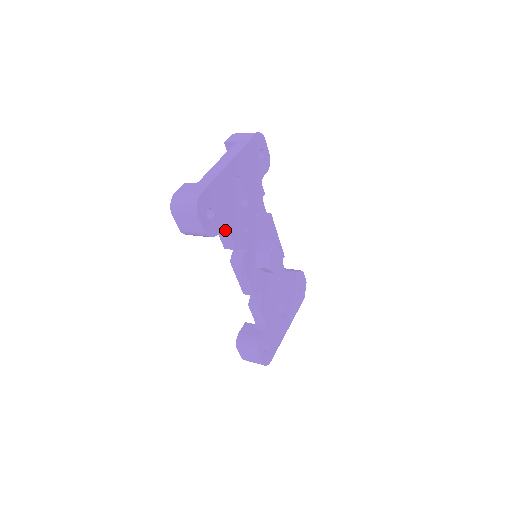
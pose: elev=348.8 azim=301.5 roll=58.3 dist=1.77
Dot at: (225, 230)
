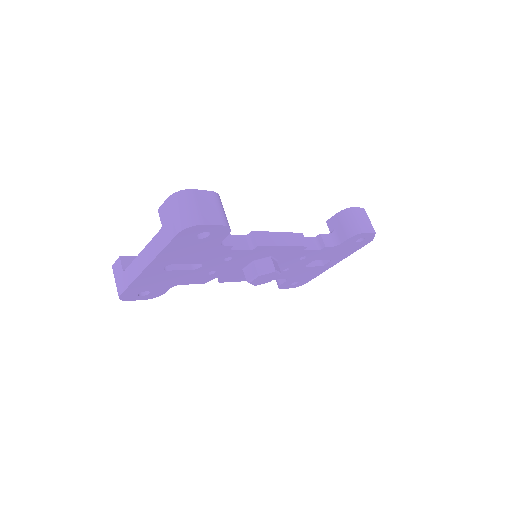
Dot at: occluded
